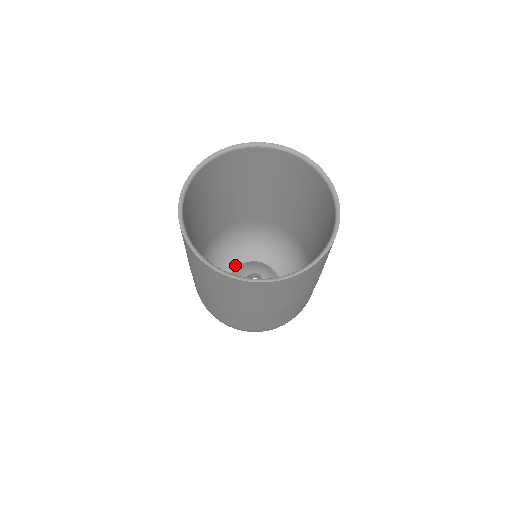
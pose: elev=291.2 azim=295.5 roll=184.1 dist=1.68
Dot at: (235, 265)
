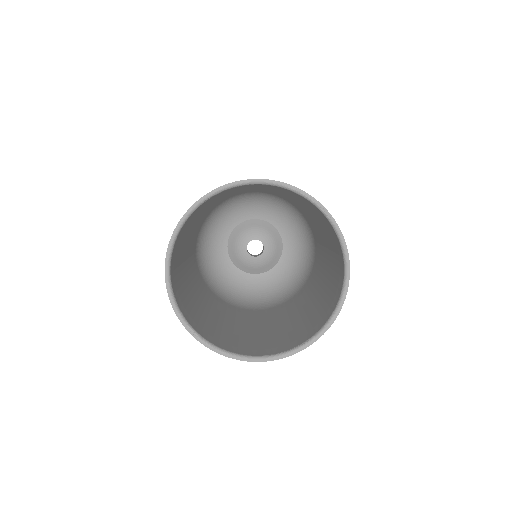
Dot at: (229, 231)
